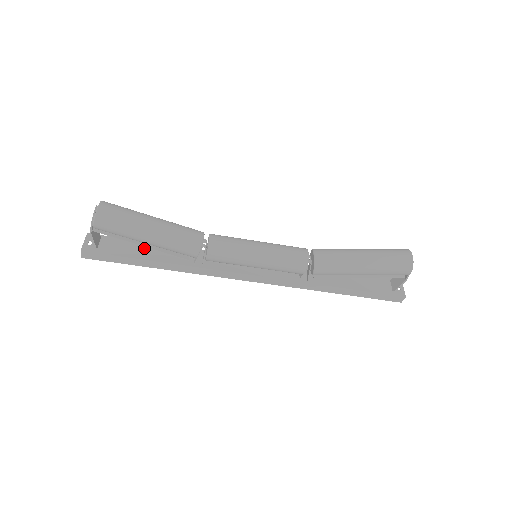
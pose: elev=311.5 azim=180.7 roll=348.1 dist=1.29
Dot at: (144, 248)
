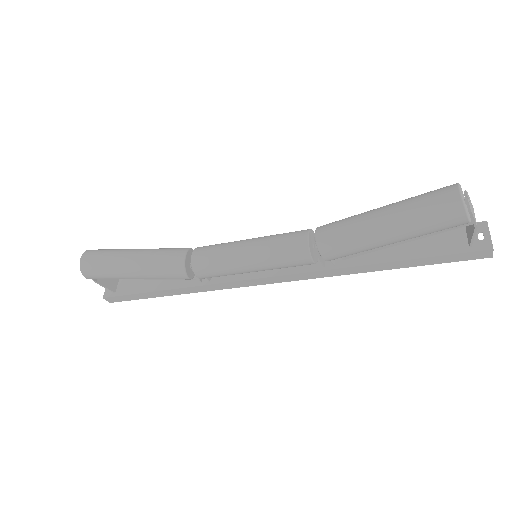
Dot at: occluded
